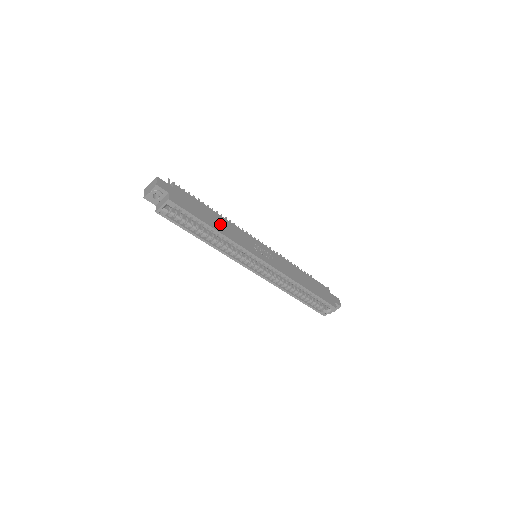
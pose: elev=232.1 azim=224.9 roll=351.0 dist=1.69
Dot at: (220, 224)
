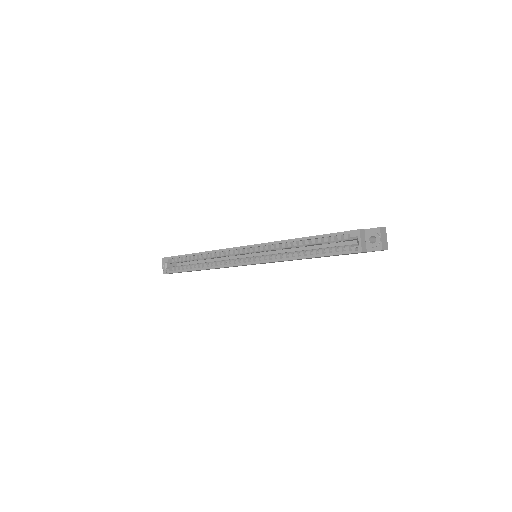
Dot at: occluded
